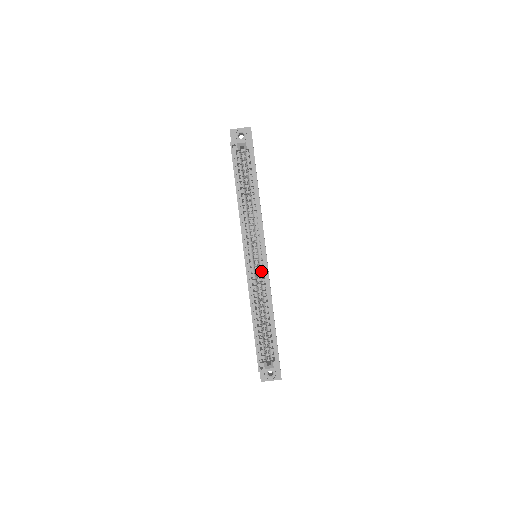
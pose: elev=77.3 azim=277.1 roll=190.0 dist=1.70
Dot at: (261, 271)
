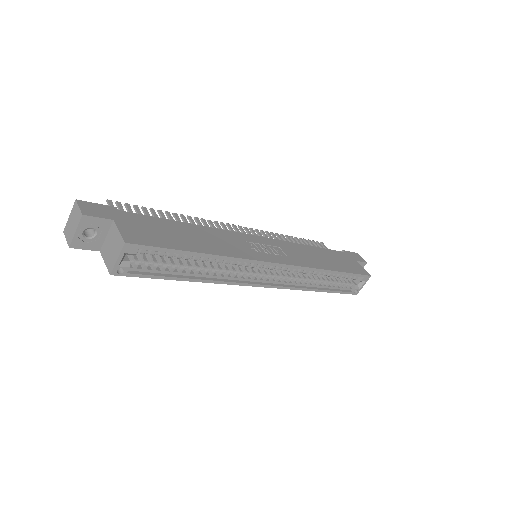
Dot at: (286, 270)
